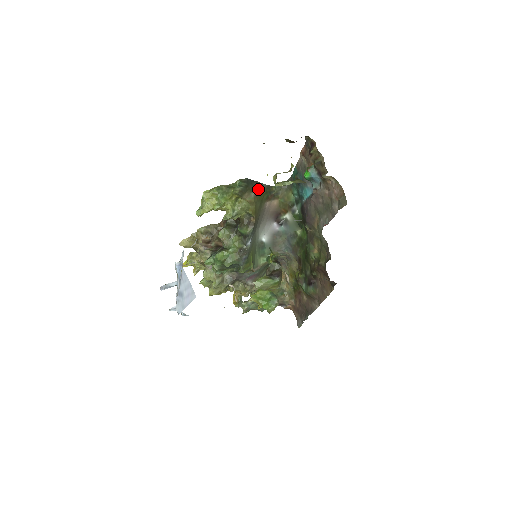
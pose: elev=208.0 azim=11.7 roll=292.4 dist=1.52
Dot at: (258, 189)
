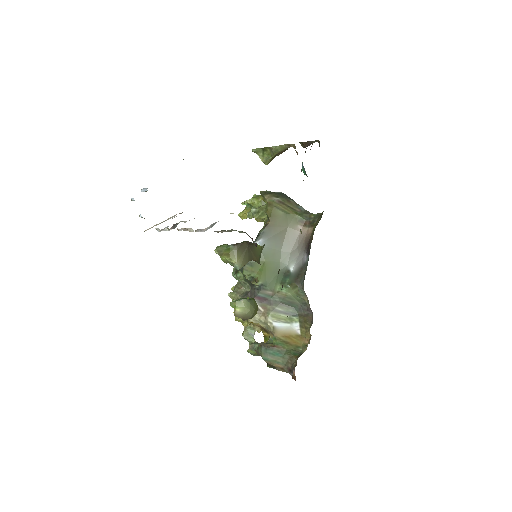
Dot at: (288, 203)
